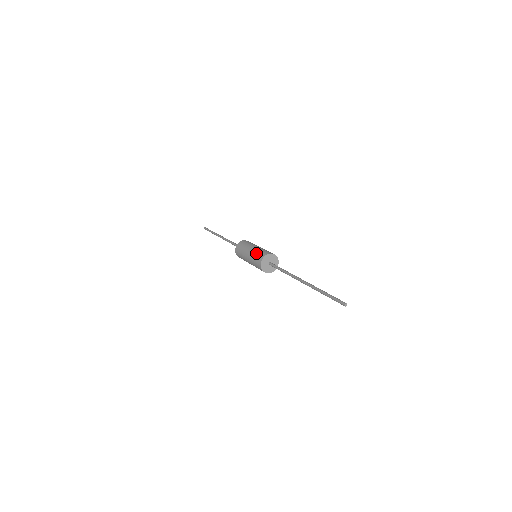
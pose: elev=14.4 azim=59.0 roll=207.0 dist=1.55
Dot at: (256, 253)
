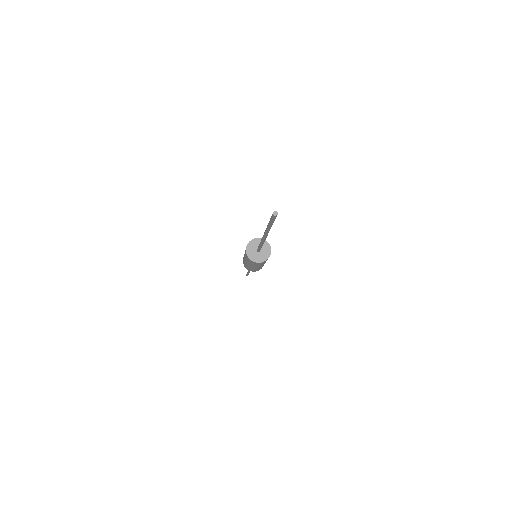
Dot at: occluded
